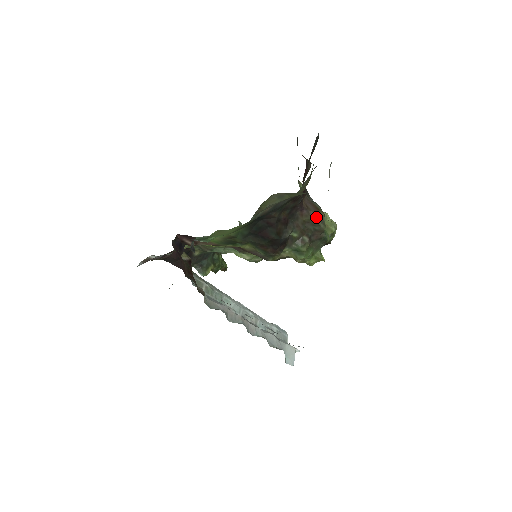
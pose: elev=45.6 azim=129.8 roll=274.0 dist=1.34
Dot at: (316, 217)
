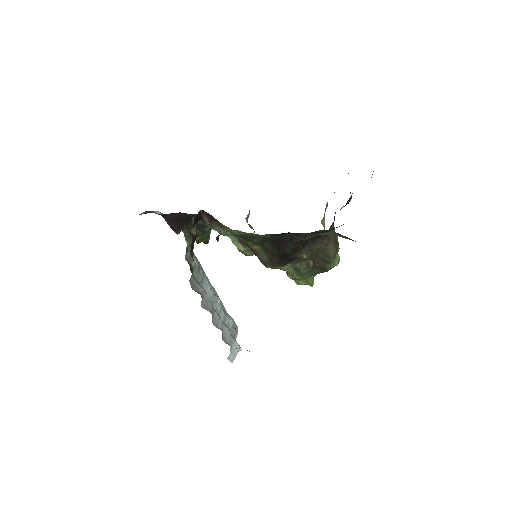
Dot at: (332, 250)
